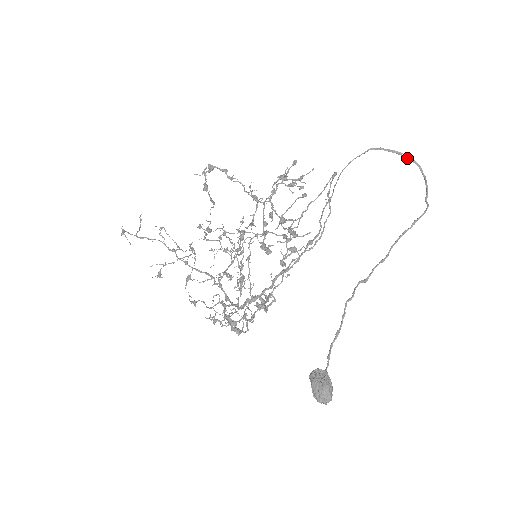
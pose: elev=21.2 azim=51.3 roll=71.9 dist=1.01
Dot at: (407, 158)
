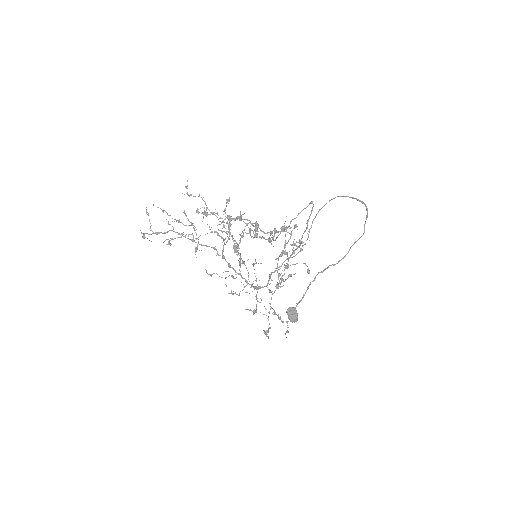
Dot at: (361, 202)
